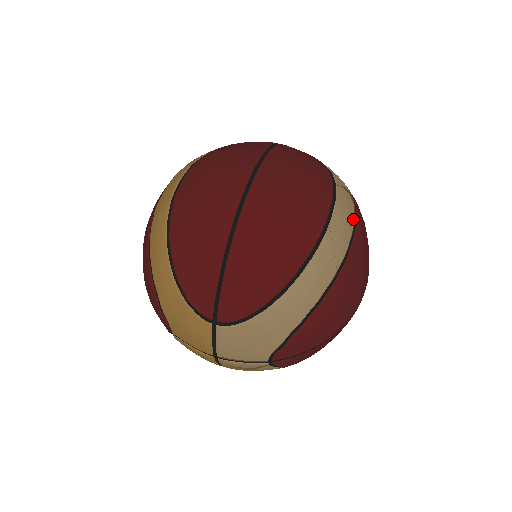
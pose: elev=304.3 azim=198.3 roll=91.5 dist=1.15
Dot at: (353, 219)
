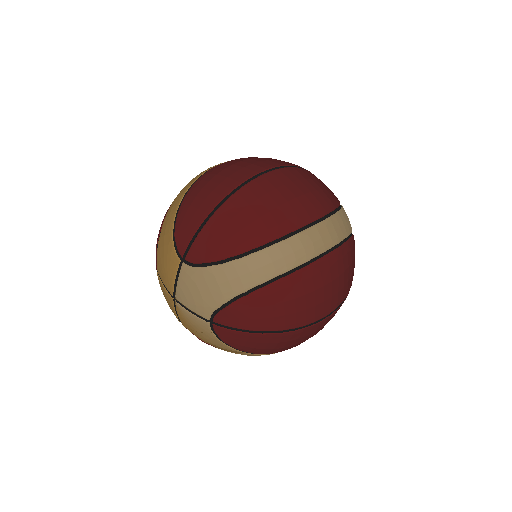
Dot at: (334, 242)
